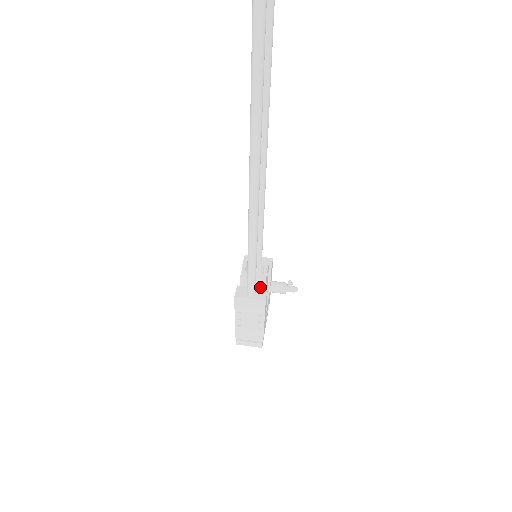
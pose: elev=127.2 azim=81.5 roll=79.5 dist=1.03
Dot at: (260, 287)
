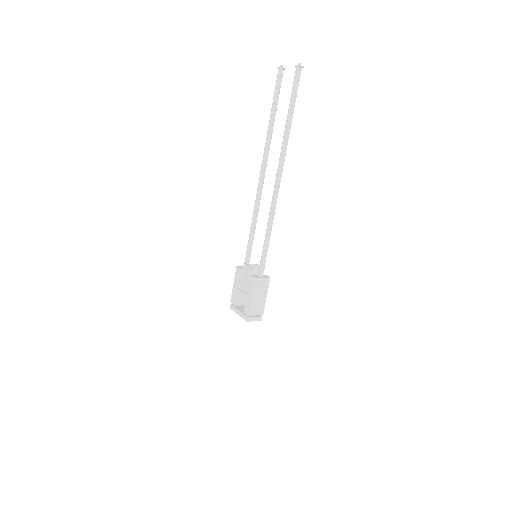
Dot at: occluded
